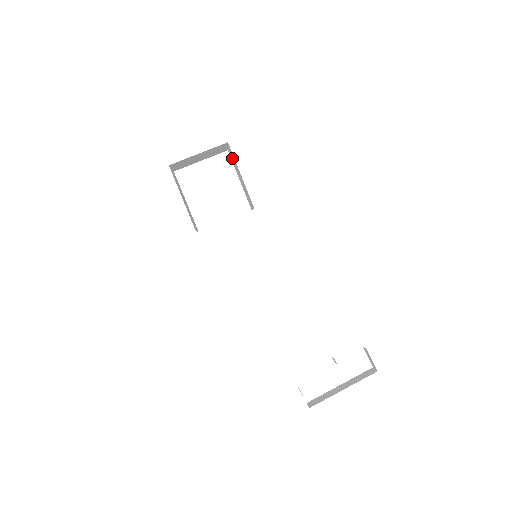
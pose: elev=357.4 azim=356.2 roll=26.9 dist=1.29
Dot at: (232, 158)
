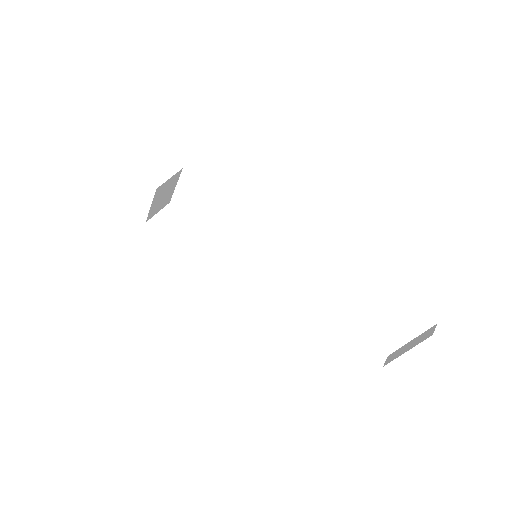
Dot at: occluded
